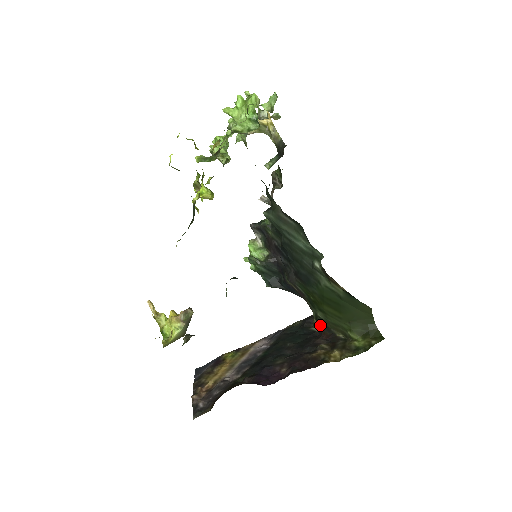
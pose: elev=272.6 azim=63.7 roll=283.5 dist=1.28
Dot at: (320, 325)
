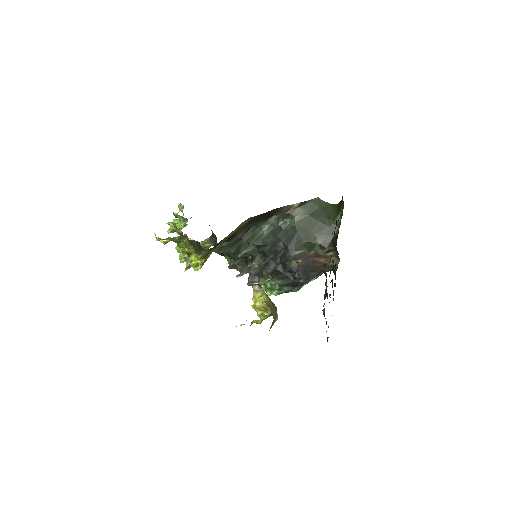
Dot at: (329, 247)
